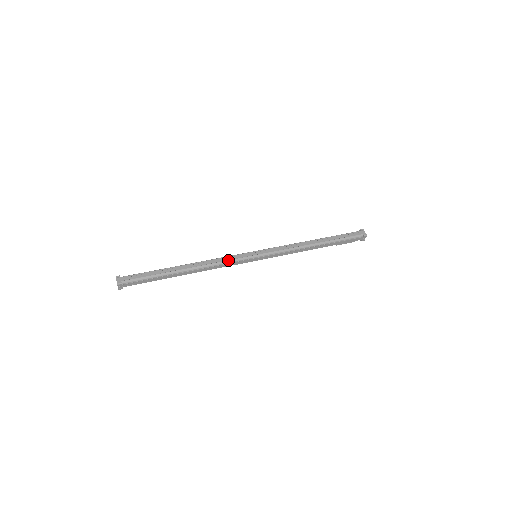
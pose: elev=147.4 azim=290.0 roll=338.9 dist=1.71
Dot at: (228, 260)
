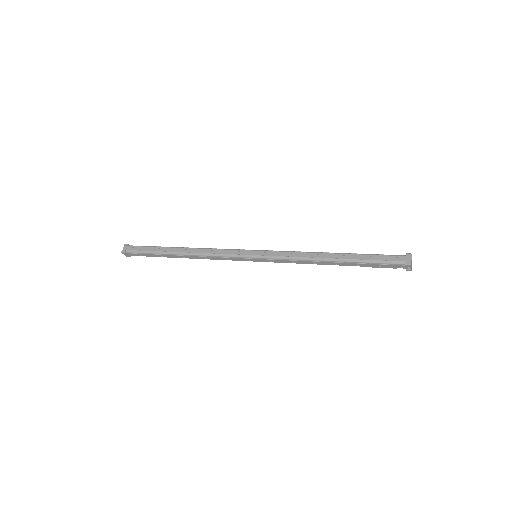
Dot at: (222, 253)
